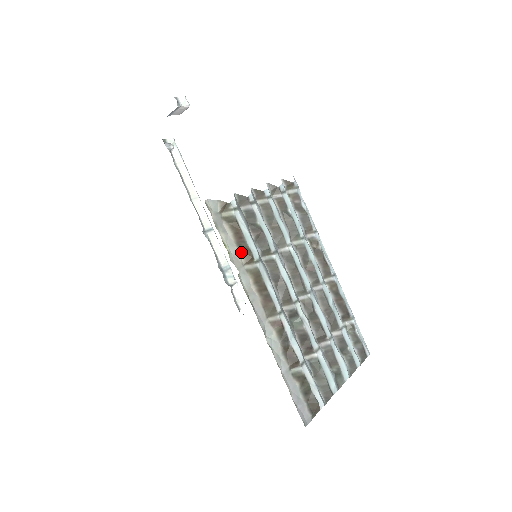
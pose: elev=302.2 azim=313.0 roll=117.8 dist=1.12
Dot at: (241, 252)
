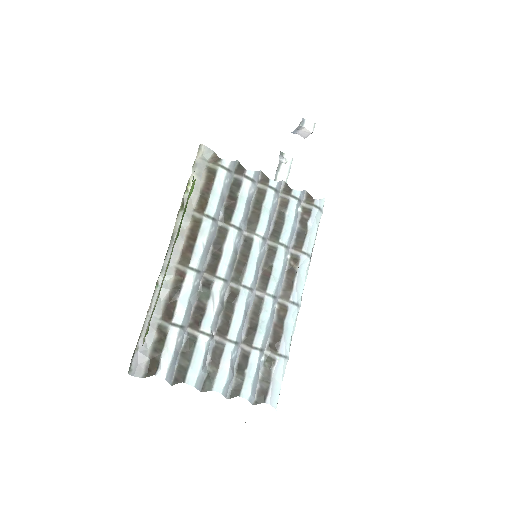
Dot at: (200, 199)
